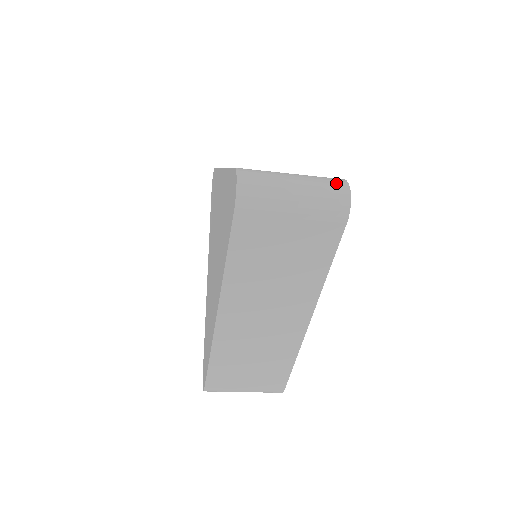
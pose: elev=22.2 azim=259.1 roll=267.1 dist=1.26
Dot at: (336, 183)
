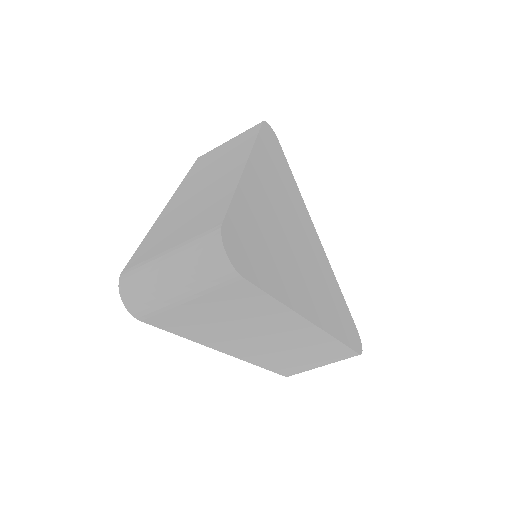
Dot at: (208, 244)
